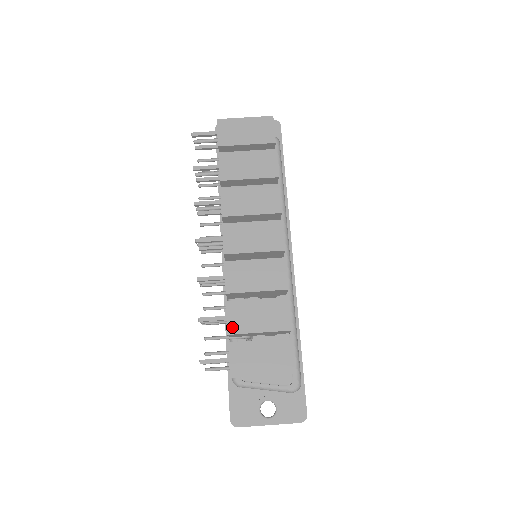
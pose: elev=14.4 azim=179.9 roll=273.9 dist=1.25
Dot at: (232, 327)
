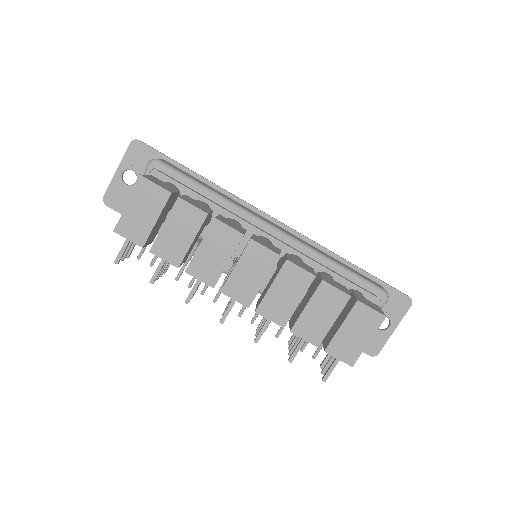
Dot at: (314, 341)
